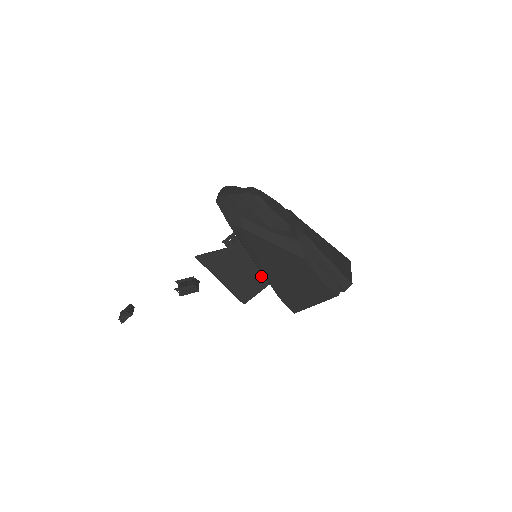
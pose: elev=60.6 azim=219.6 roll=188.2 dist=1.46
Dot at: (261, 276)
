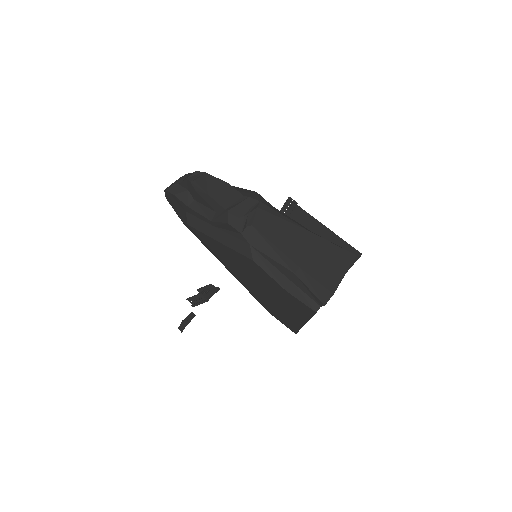
Dot at: occluded
